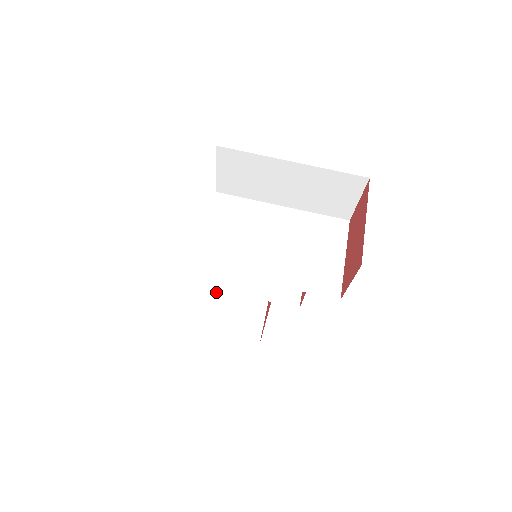
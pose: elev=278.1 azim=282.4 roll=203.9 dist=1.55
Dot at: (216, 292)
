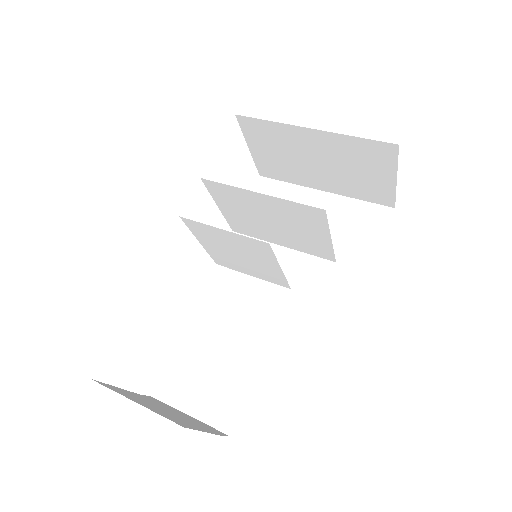
Dot at: (139, 396)
